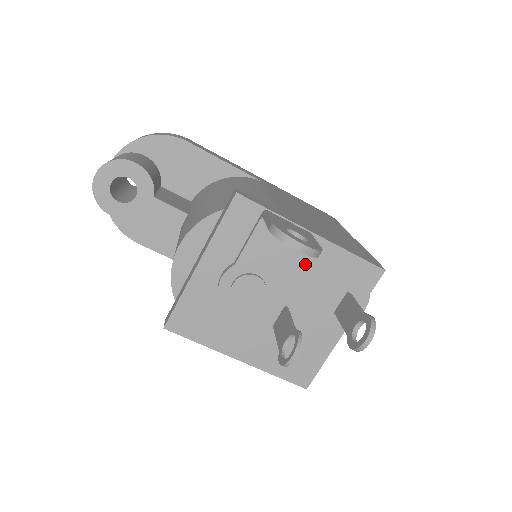
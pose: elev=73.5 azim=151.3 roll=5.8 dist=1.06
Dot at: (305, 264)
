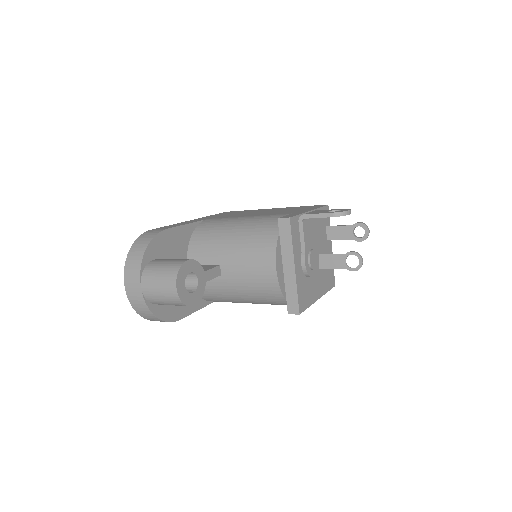
Dot at: occluded
